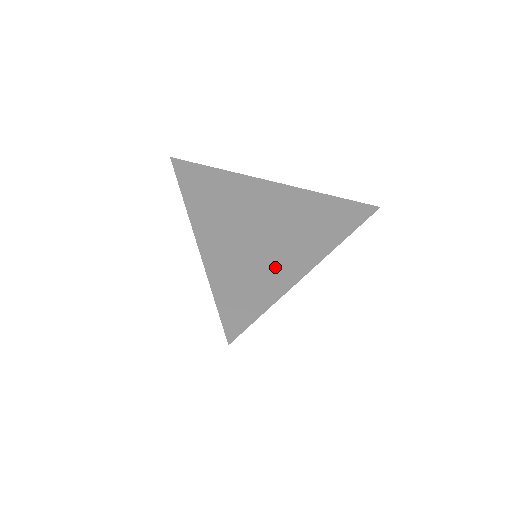
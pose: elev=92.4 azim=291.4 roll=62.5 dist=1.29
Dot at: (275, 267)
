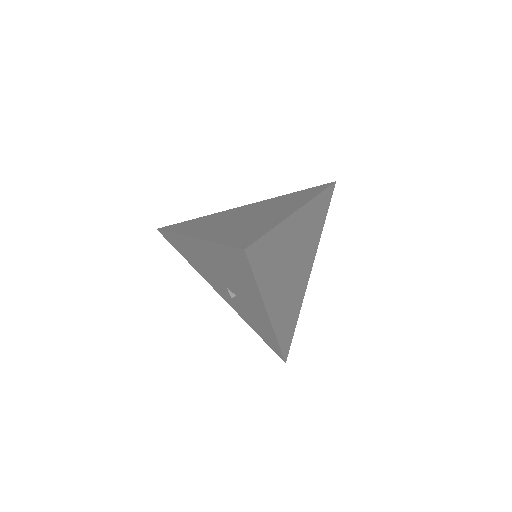
Dot at: (266, 220)
